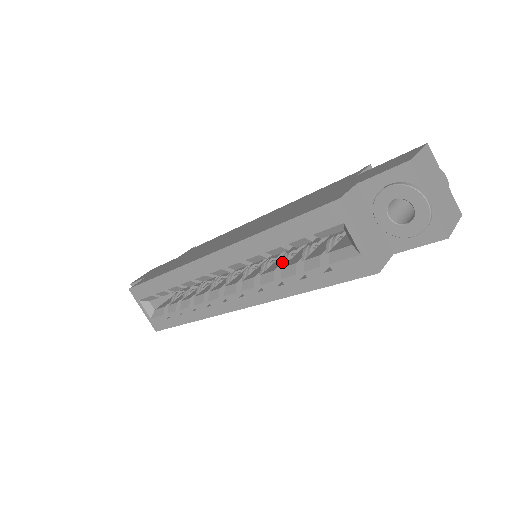
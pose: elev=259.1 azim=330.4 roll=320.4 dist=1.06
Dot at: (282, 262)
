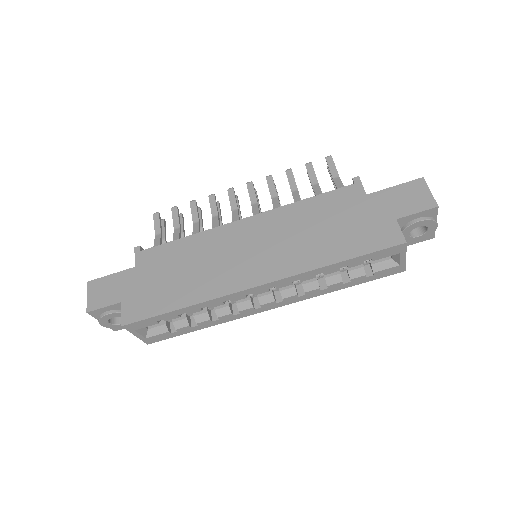
Dot at: occluded
